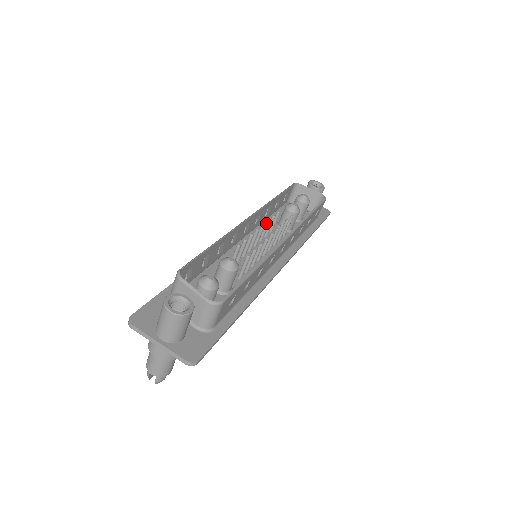
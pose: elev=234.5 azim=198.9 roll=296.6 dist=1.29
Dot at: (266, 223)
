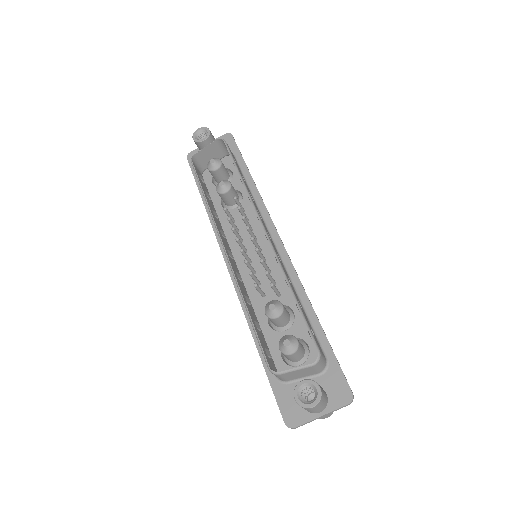
Dot at: (233, 232)
